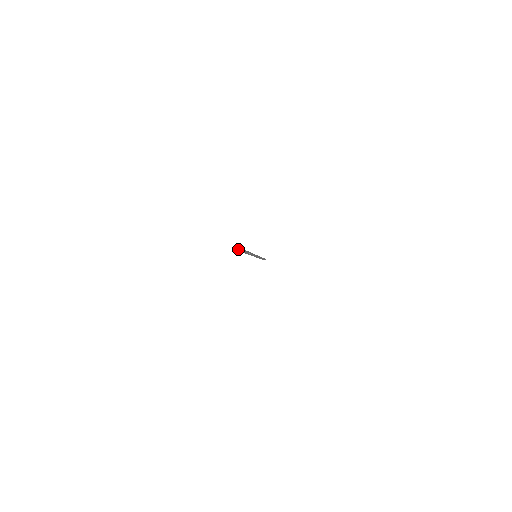
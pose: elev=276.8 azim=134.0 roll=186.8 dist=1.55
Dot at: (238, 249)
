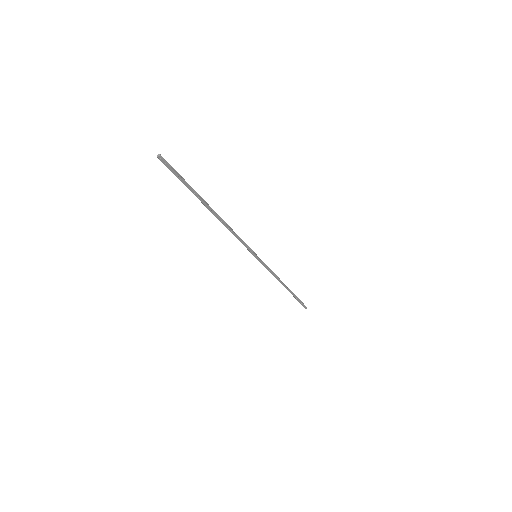
Dot at: (158, 155)
